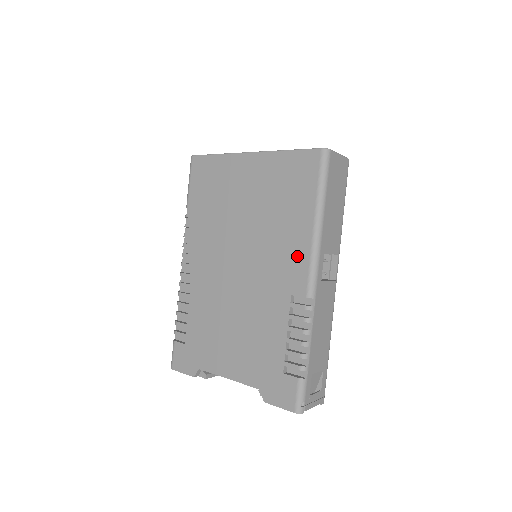
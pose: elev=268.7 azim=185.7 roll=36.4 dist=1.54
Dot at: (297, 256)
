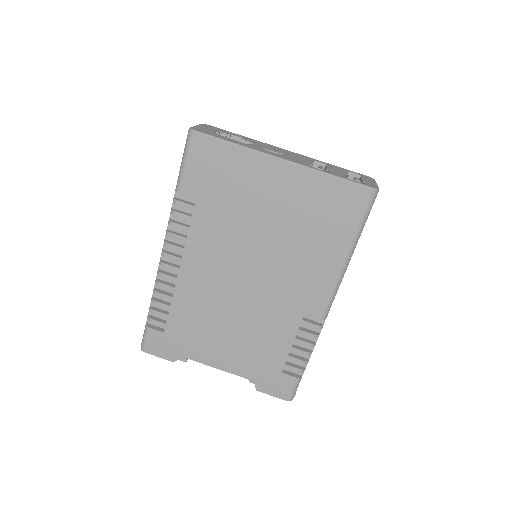
Dot at: (319, 283)
